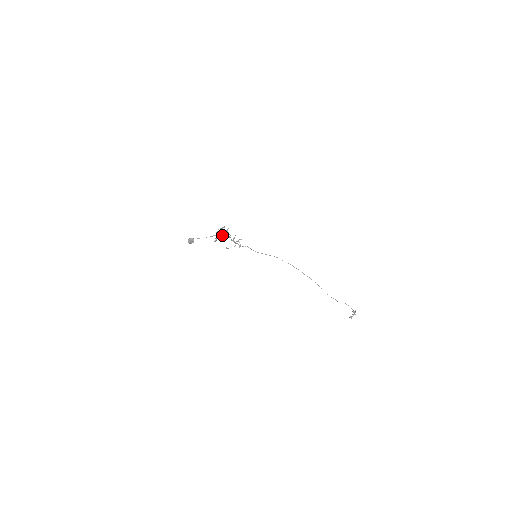
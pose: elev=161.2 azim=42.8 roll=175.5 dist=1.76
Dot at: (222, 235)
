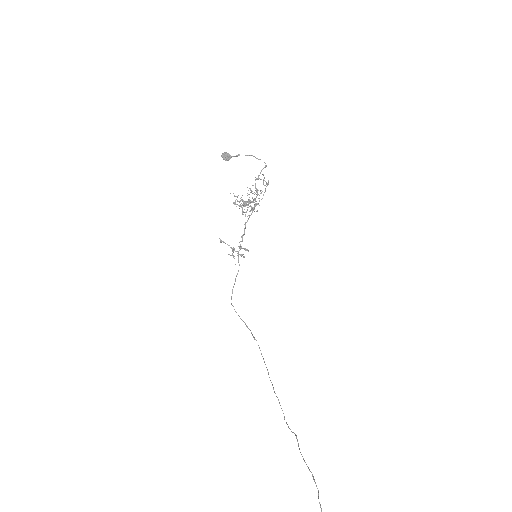
Dot at: (247, 202)
